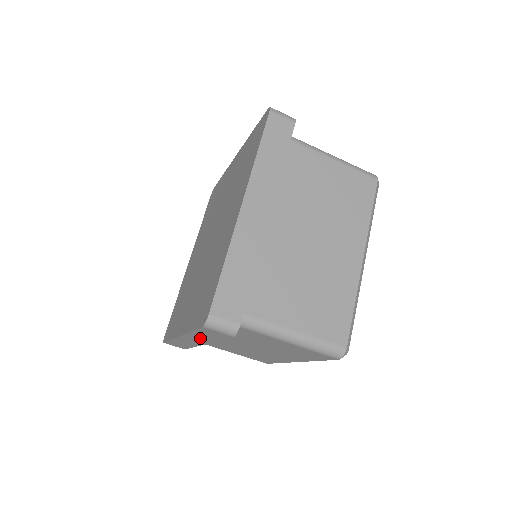
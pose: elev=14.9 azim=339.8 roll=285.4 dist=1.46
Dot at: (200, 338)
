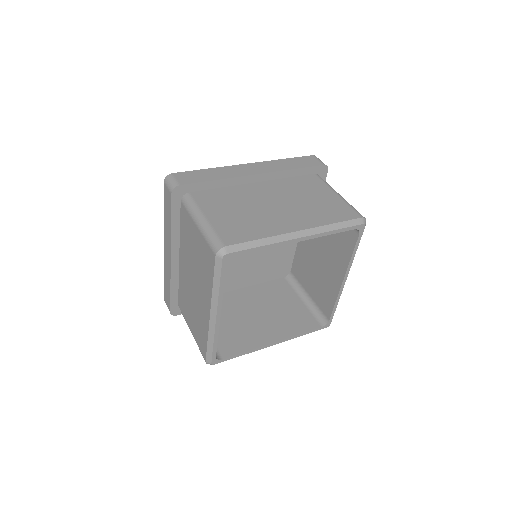
Dot at: (168, 233)
